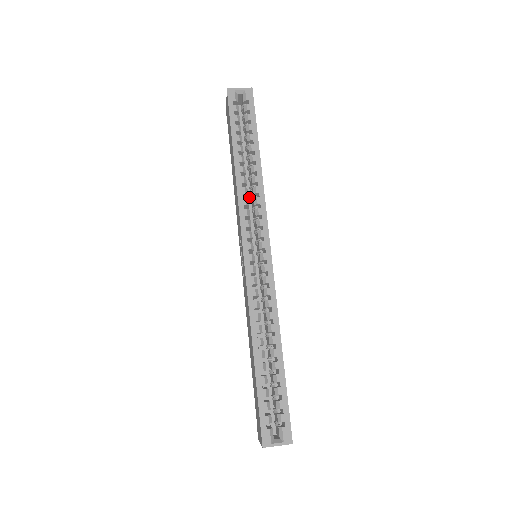
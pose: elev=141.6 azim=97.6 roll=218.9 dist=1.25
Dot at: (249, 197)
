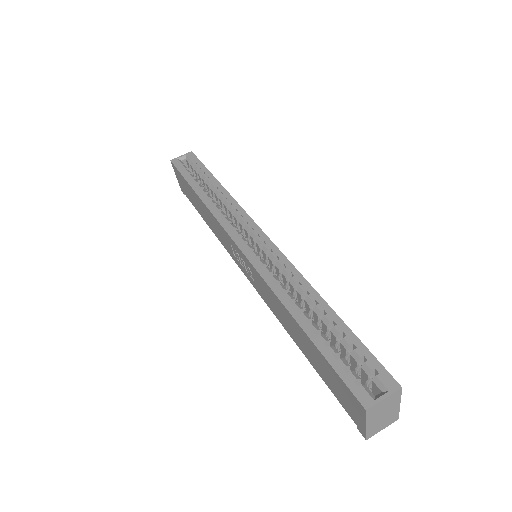
Dot at: occluded
